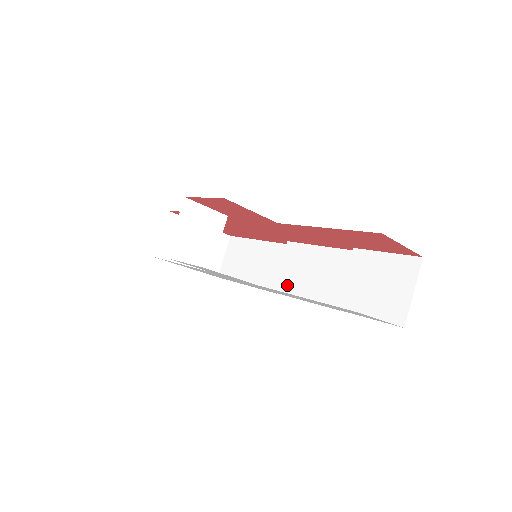
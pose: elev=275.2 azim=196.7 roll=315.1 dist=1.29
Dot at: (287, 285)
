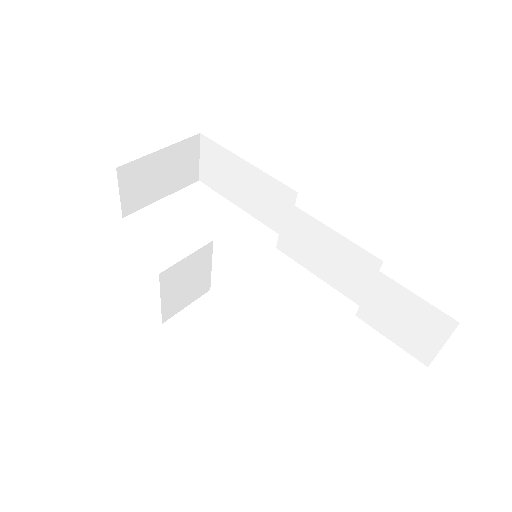
Dot at: (293, 251)
